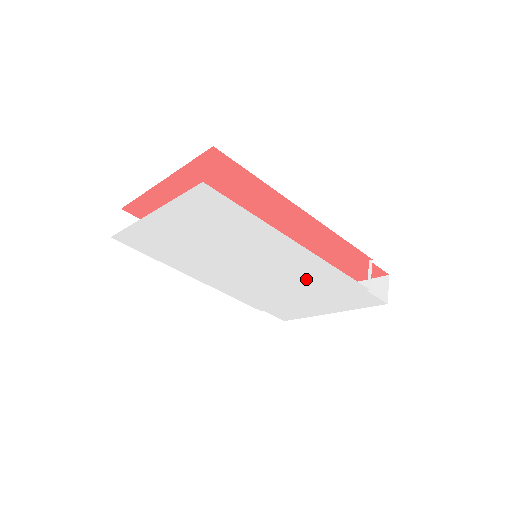
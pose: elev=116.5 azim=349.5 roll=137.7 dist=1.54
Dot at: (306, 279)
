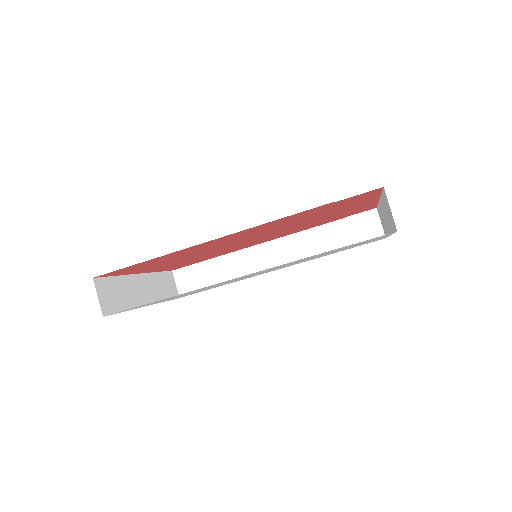
Dot at: occluded
